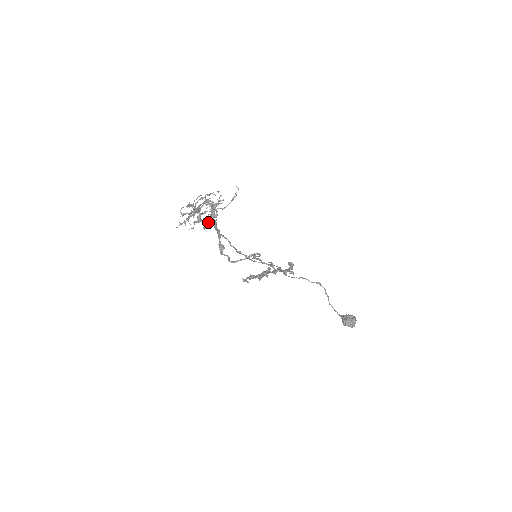
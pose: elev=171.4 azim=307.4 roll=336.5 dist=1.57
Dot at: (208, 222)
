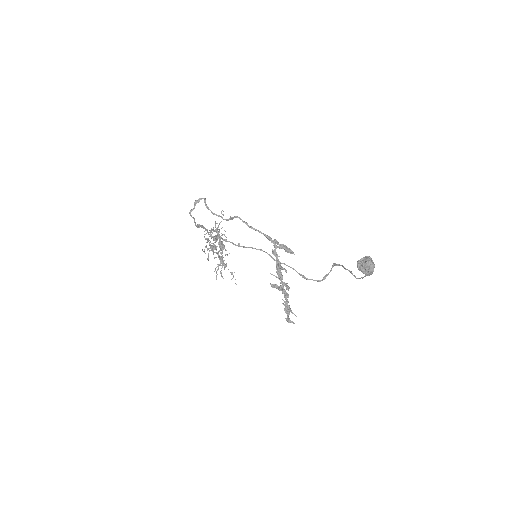
Dot at: (216, 247)
